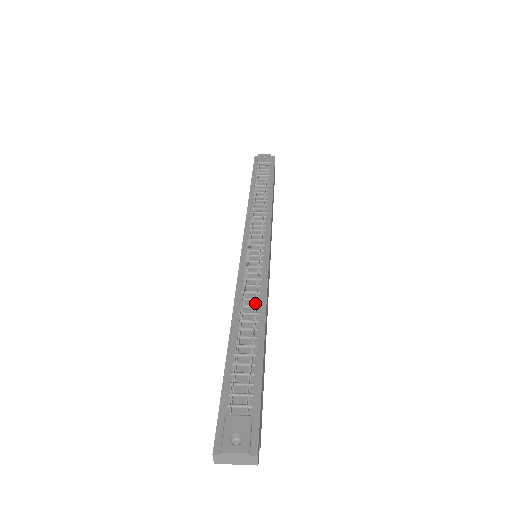
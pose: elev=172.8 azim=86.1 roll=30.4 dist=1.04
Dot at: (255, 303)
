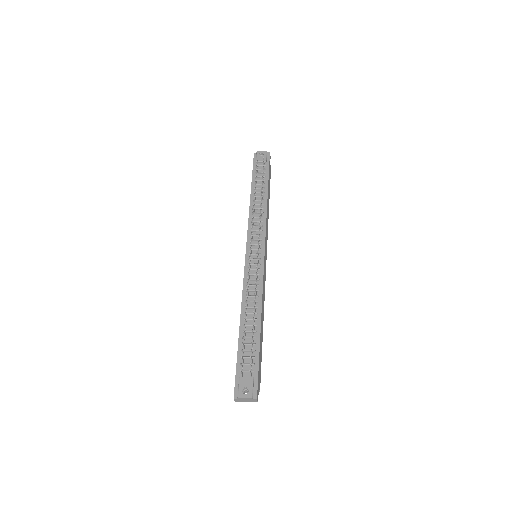
Dot at: occluded
